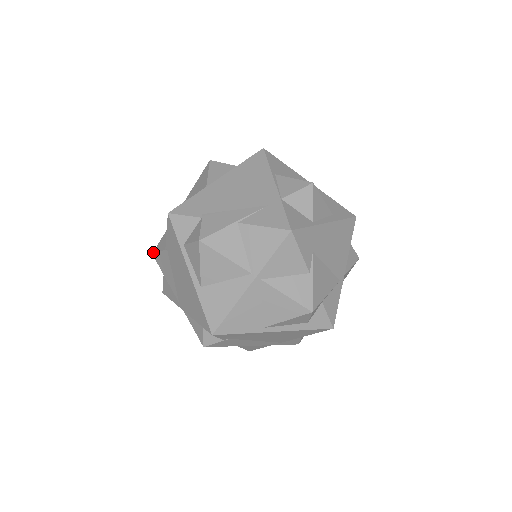
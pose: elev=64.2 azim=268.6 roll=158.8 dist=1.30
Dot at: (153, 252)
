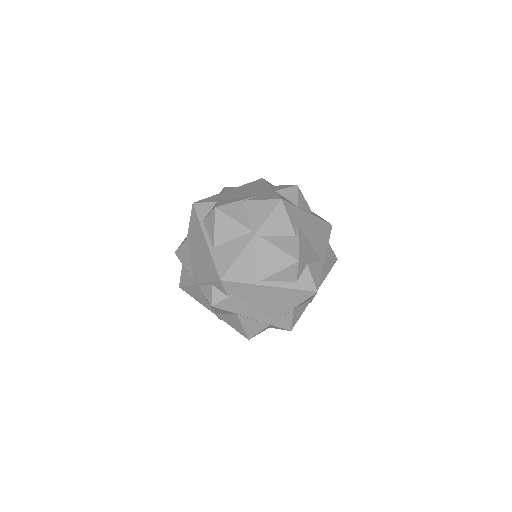
Dot at: (175, 251)
